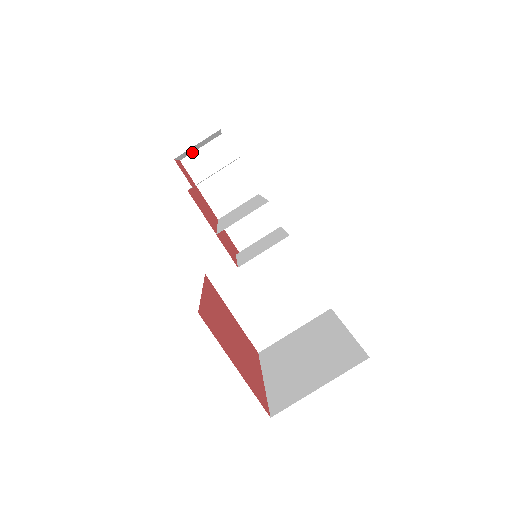
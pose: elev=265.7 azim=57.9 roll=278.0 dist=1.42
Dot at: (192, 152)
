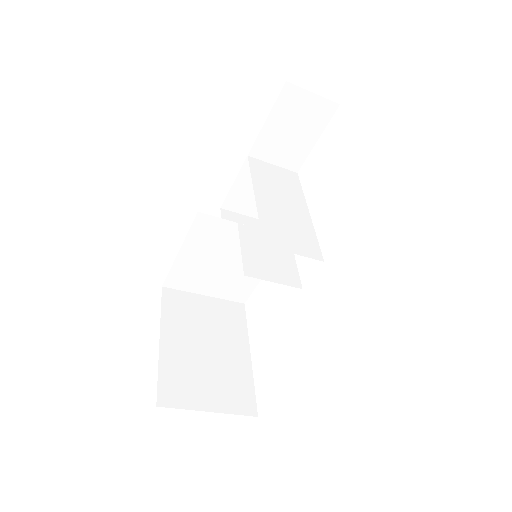
Dot at: occluded
